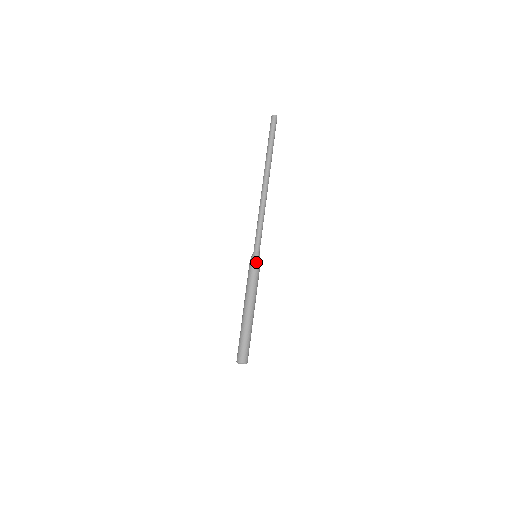
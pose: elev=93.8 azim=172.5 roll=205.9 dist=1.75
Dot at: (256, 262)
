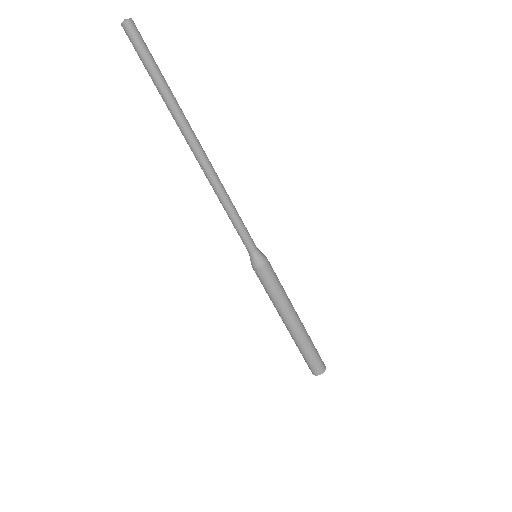
Dot at: (267, 263)
